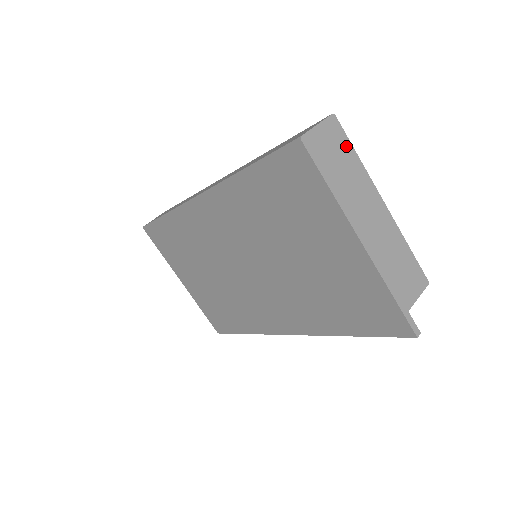
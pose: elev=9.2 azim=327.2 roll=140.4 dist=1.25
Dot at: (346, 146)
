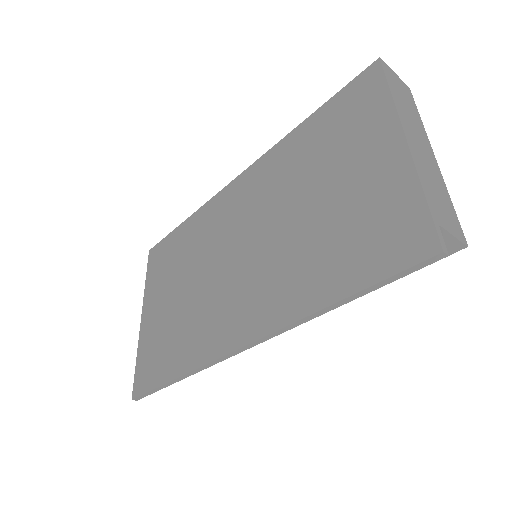
Dot at: (413, 104)
